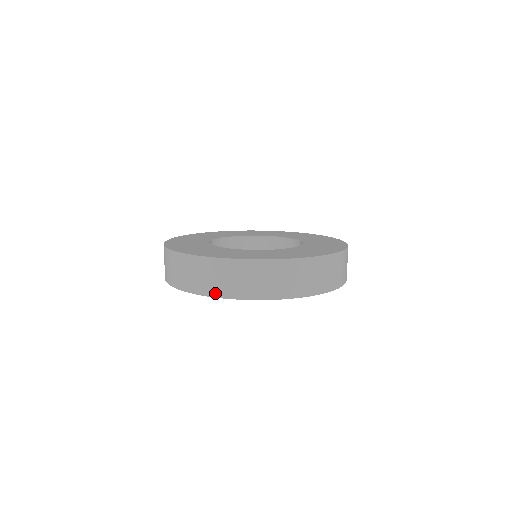
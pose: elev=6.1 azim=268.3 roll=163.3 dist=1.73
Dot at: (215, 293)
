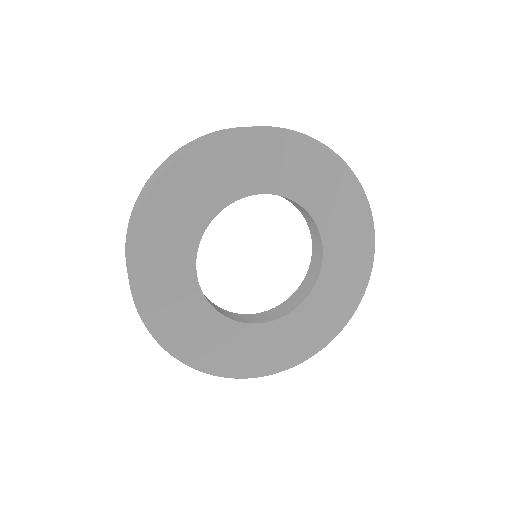
Dot at: occluded
